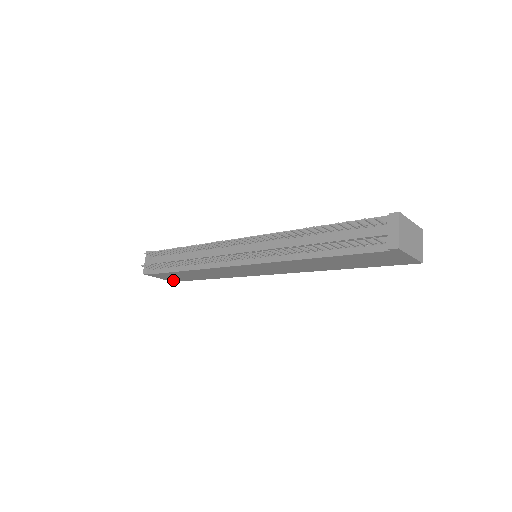
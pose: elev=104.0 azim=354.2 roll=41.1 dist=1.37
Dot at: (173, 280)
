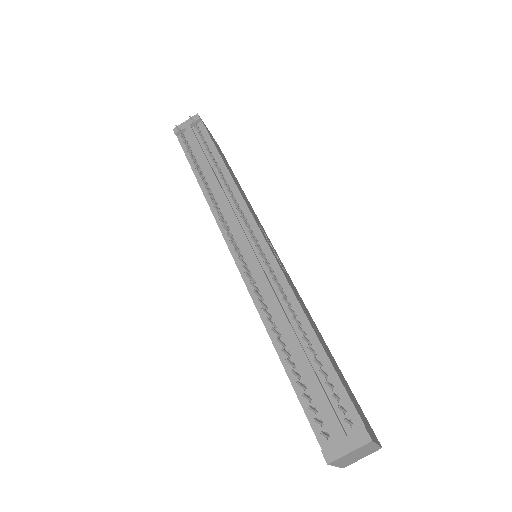
Dot at: occluded
